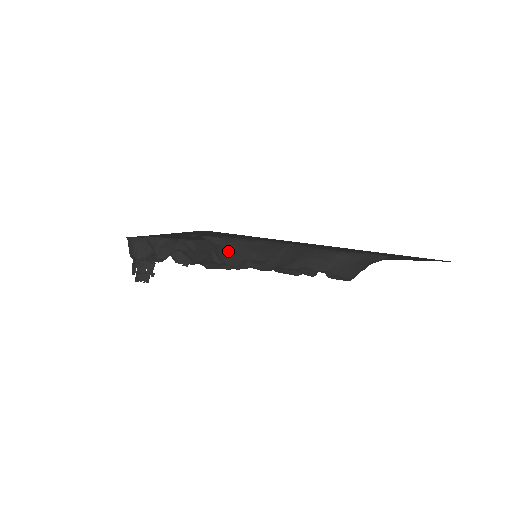
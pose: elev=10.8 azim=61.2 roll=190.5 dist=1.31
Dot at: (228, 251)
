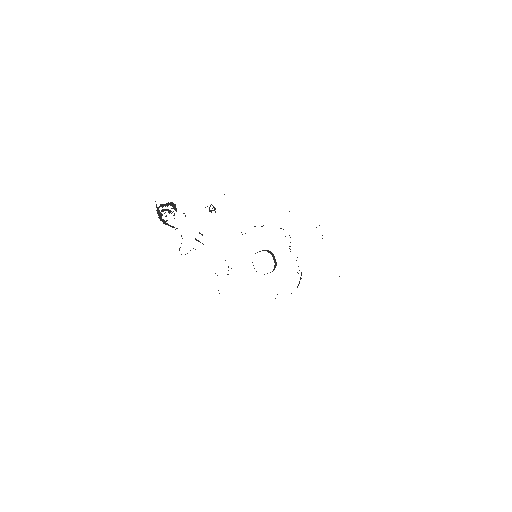
Dot at: occluded
